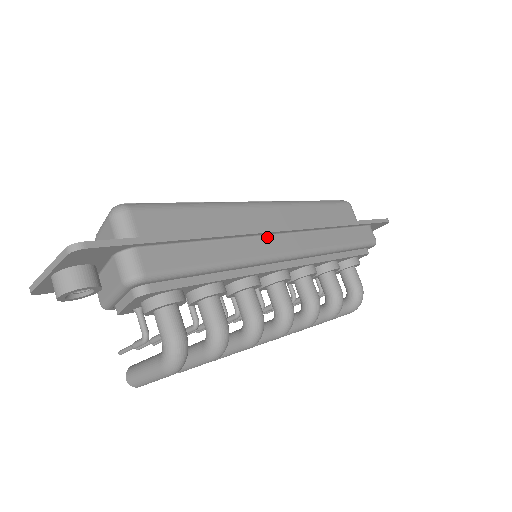
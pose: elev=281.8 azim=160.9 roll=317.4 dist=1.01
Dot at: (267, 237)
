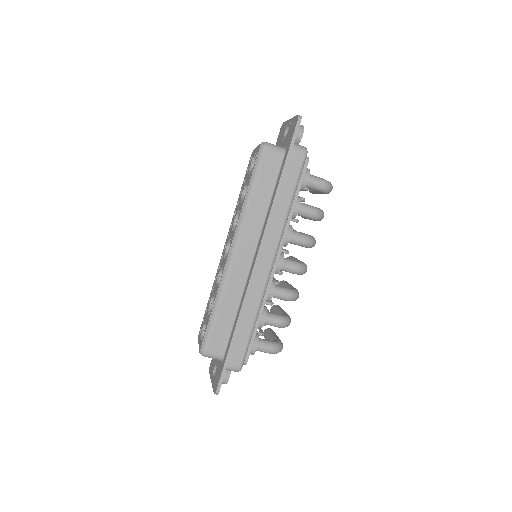
Dot at: (255, 277)
